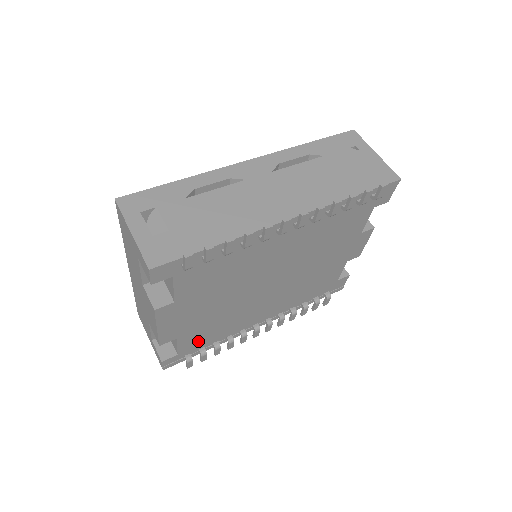
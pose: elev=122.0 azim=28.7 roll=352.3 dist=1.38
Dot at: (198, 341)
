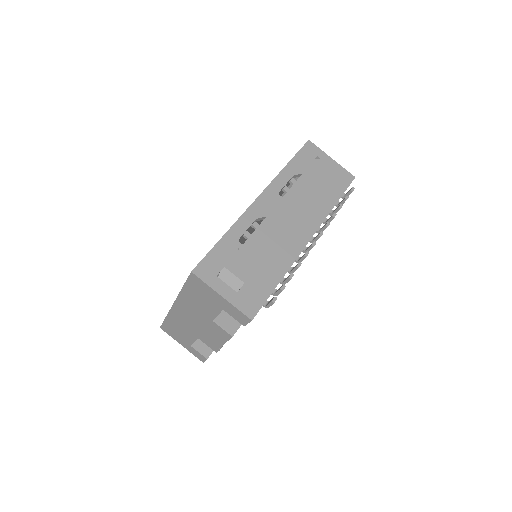
Dot at: occluded
